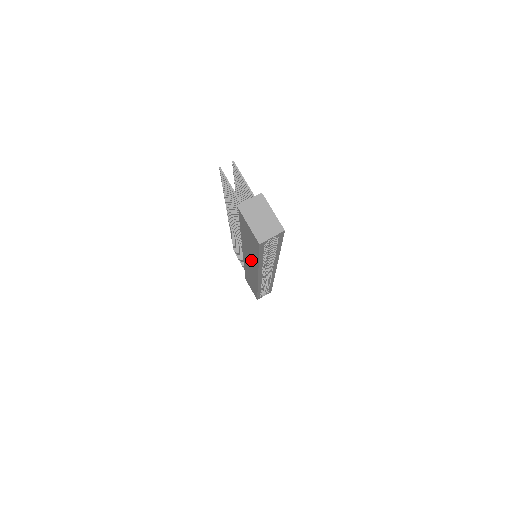
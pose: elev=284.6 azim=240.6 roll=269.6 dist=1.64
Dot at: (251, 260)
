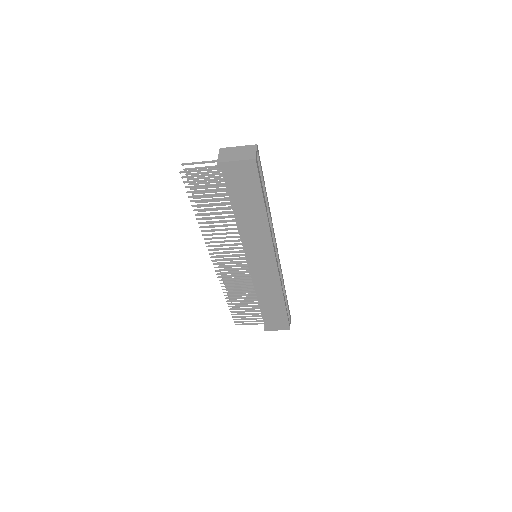
Dot at: (258, 238)
